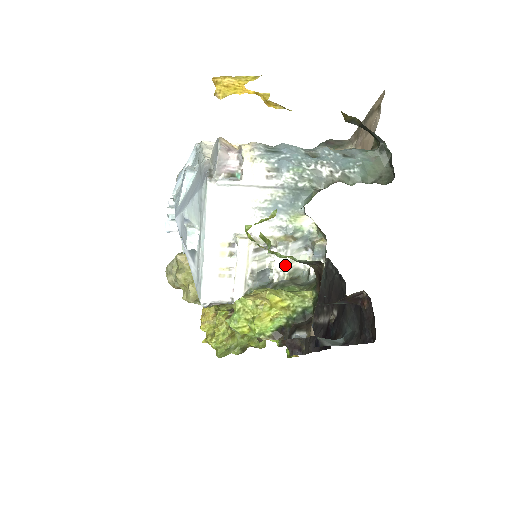
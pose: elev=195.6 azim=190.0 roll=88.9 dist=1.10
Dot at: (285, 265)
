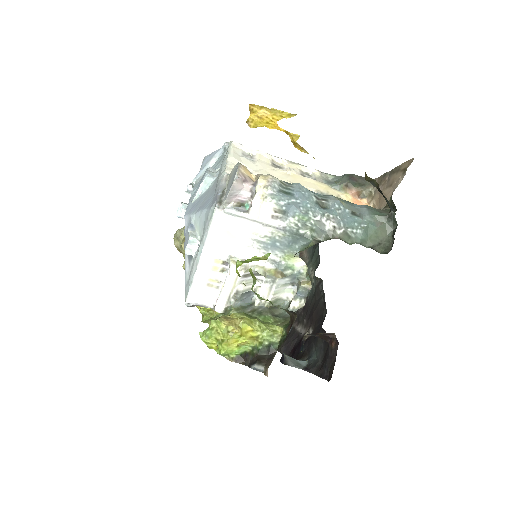
Dot at: (268, 295)
